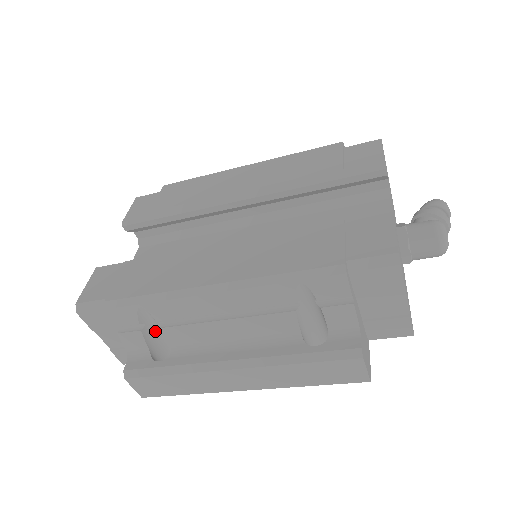
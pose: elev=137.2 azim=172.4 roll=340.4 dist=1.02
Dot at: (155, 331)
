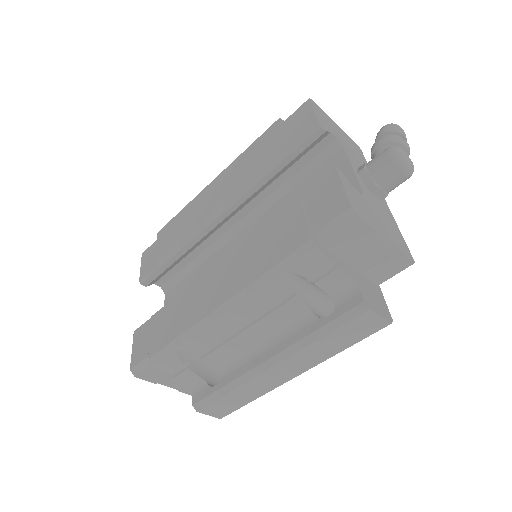
Dot at: (200, 362)
